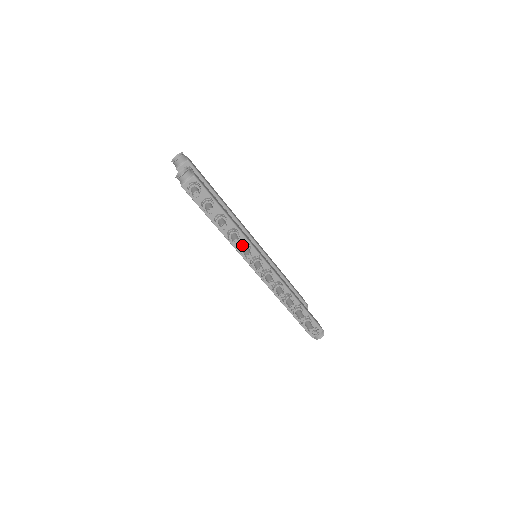
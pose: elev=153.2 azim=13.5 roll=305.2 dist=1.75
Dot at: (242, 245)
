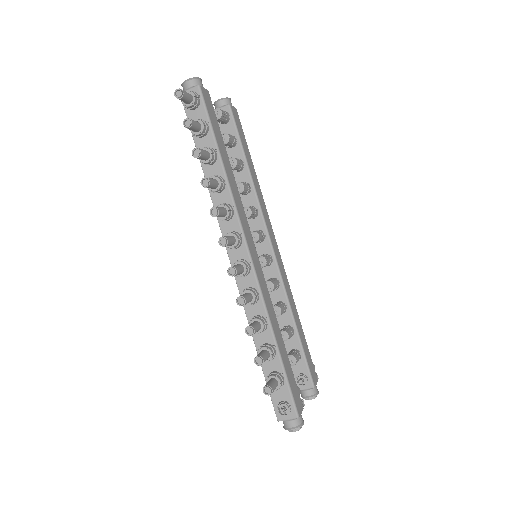
Dot at: (222, 204)
